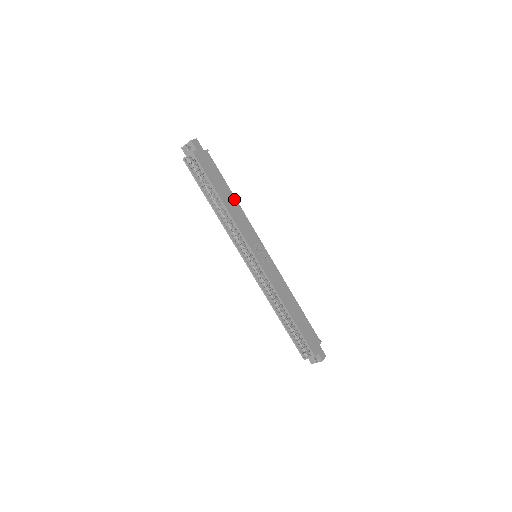
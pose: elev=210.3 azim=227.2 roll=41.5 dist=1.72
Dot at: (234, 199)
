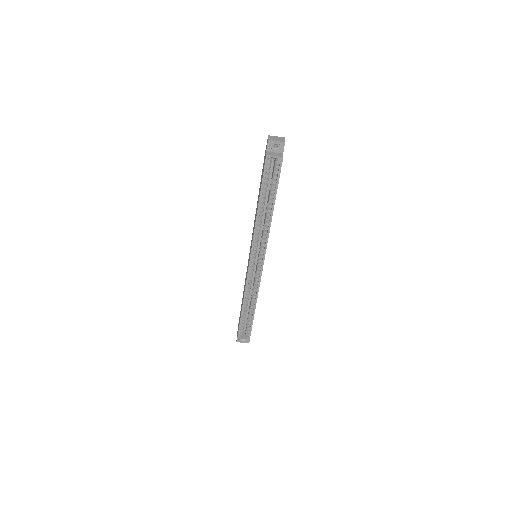
Dot at: occluded
